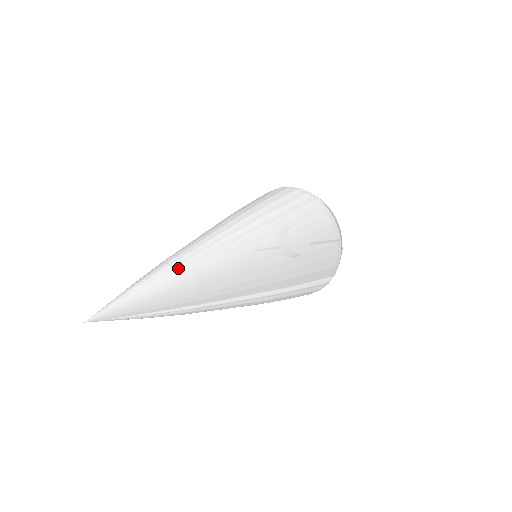
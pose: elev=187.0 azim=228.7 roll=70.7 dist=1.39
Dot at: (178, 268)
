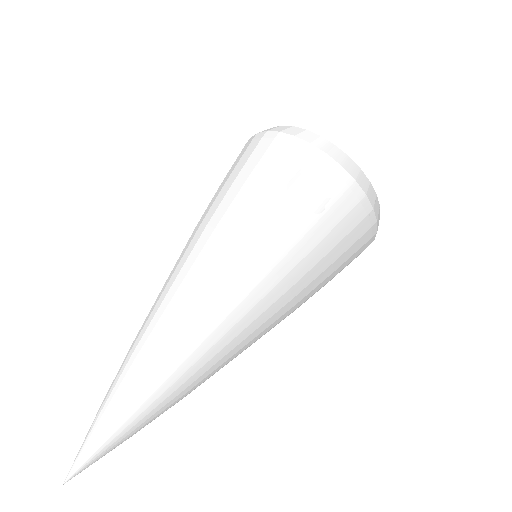
Dot at: (150, 381)
